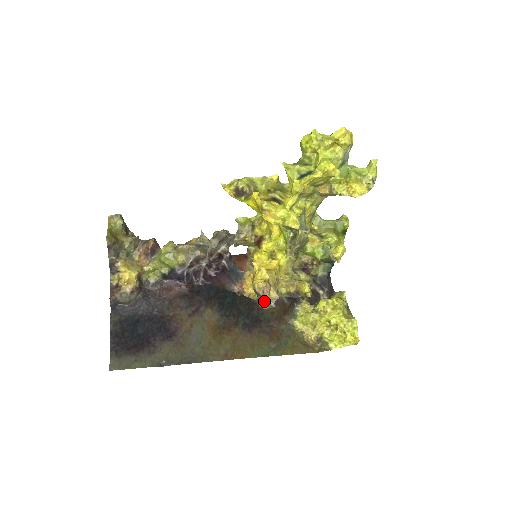
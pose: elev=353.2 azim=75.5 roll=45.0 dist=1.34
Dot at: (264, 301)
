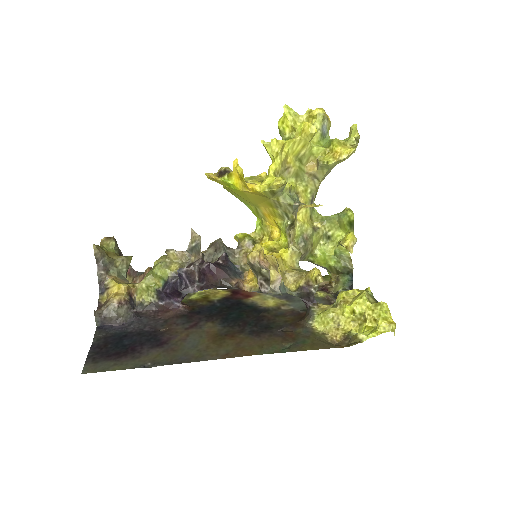
Dot at: (264, 282)
